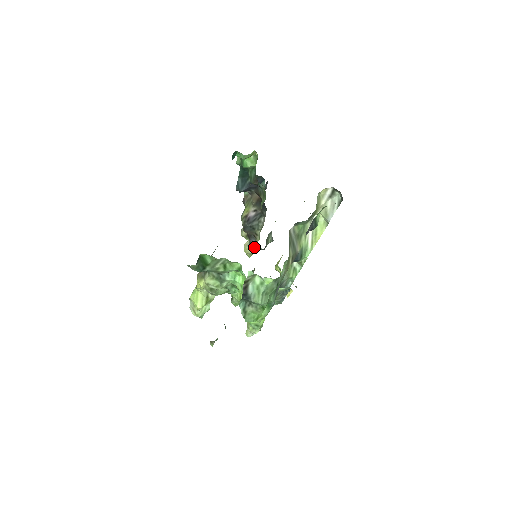
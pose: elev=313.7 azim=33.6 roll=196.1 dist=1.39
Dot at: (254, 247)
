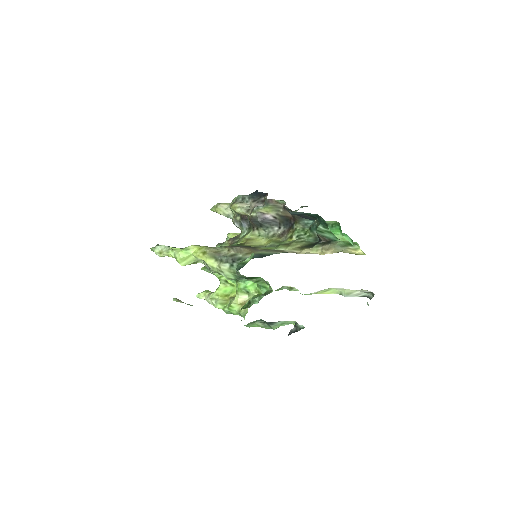
Dot at: (239, 225)
